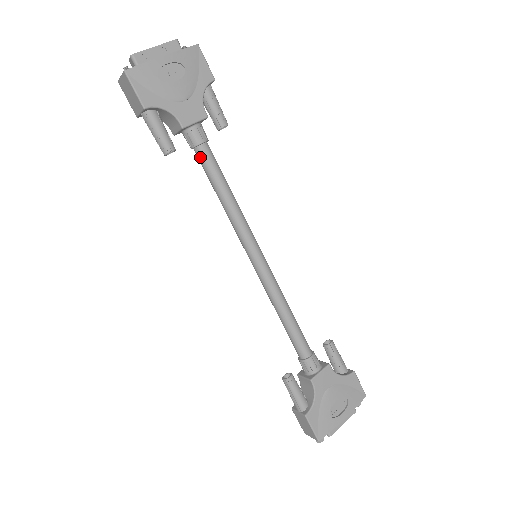
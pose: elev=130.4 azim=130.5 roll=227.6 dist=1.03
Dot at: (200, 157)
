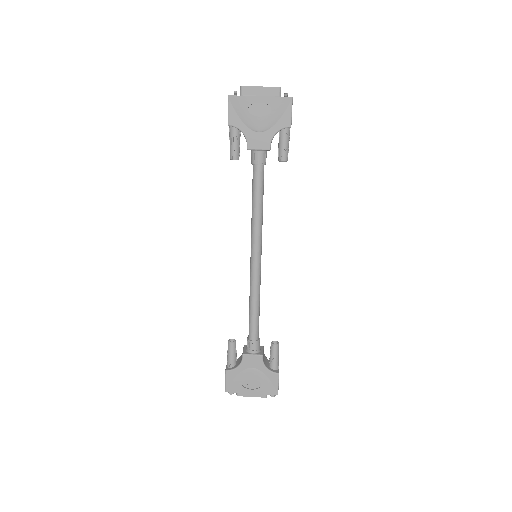
Dot at: (253, 172)
